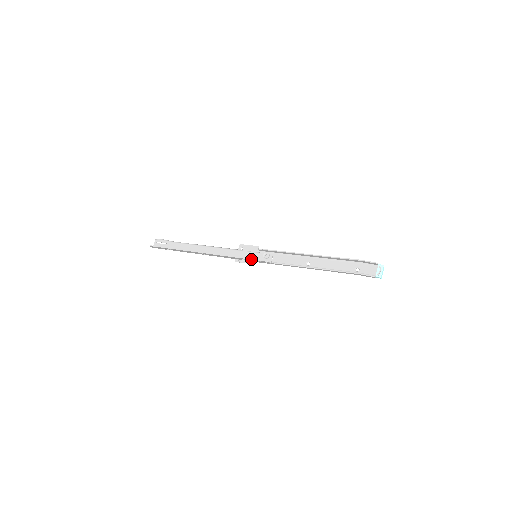
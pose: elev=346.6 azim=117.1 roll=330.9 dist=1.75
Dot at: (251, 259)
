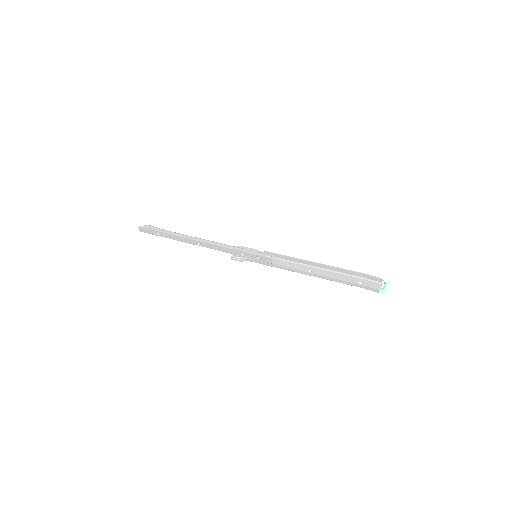
Dot at: (253, 254)
